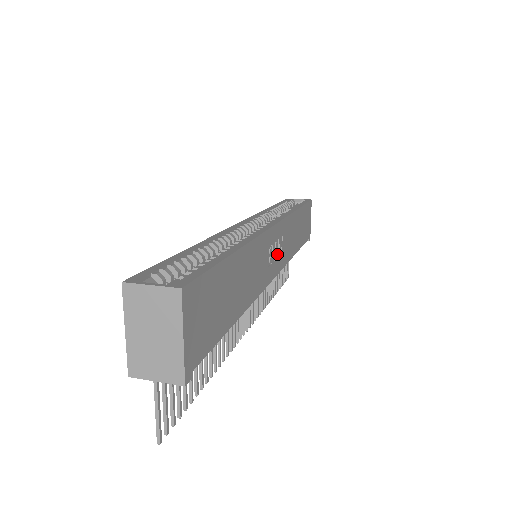
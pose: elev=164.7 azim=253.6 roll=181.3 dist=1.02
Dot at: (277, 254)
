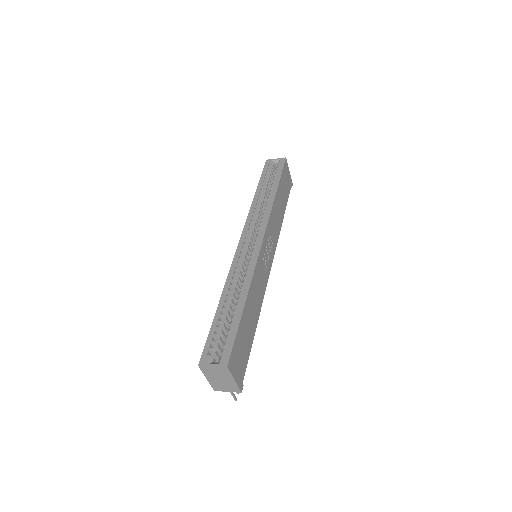
Dot at: (269, 250)
